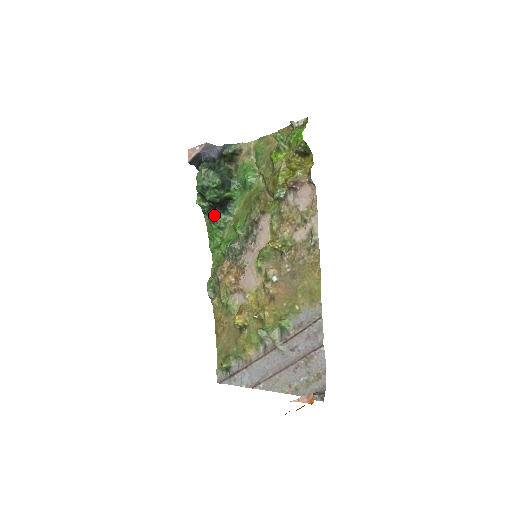
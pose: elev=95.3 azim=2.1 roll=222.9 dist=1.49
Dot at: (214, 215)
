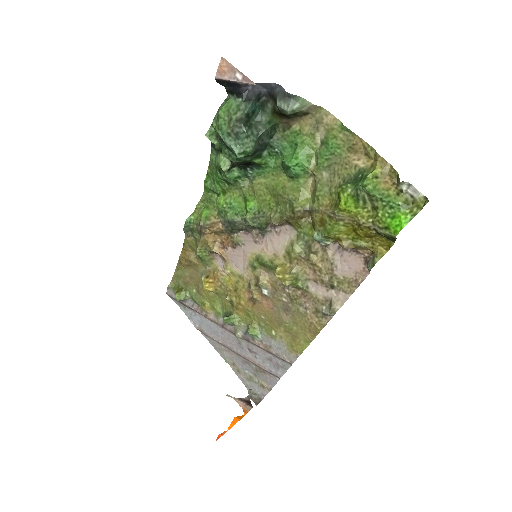
Dot at: (225, 169)
